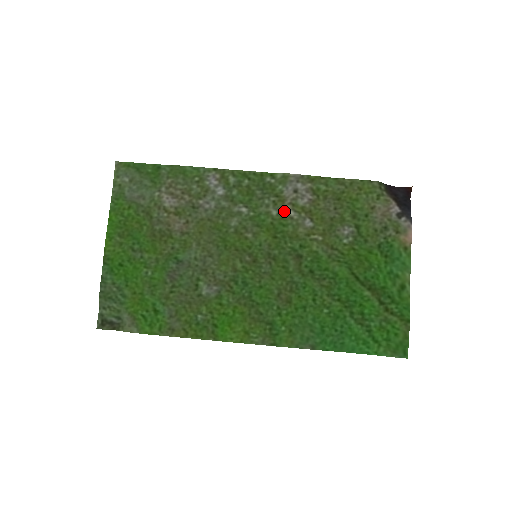
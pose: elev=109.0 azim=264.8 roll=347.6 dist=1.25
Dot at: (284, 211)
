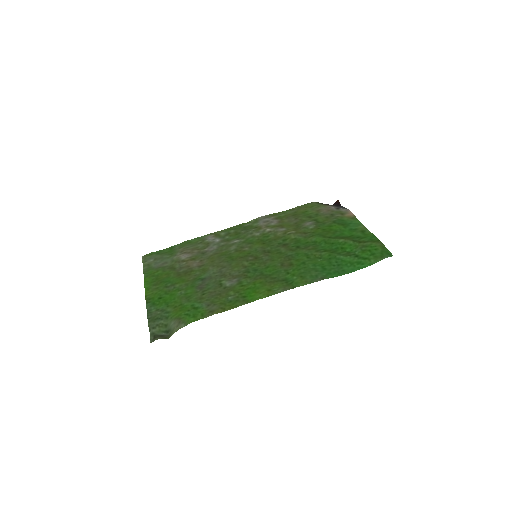
Dot at: (263, 231)
